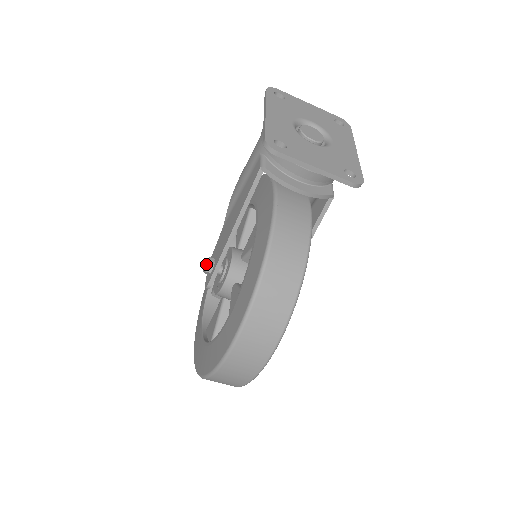
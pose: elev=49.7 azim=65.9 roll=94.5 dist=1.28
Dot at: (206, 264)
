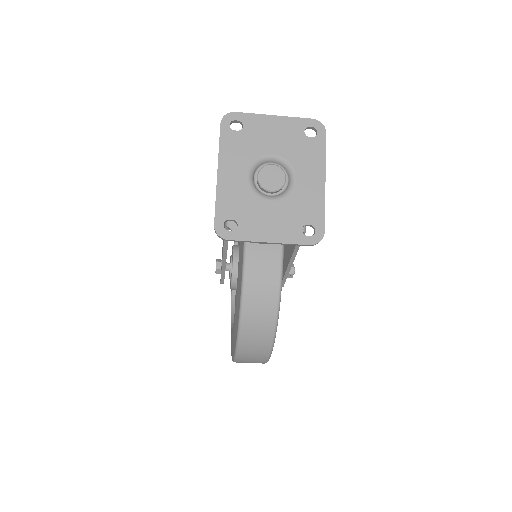
Dot at: occluded
